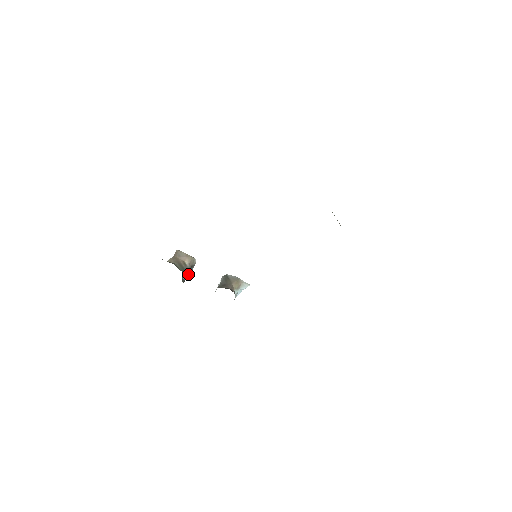
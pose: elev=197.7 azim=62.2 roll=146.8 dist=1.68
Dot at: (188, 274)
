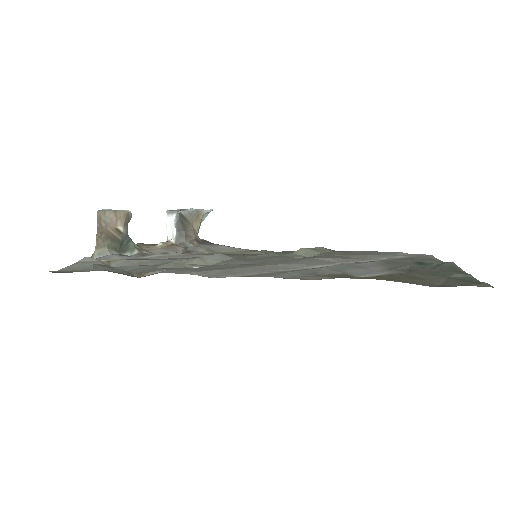
Dot at: occluded
